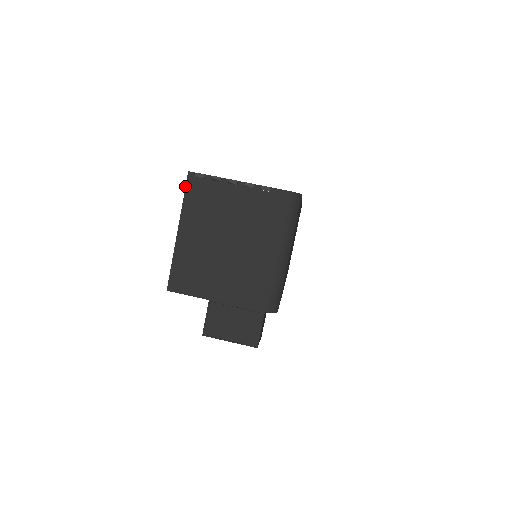
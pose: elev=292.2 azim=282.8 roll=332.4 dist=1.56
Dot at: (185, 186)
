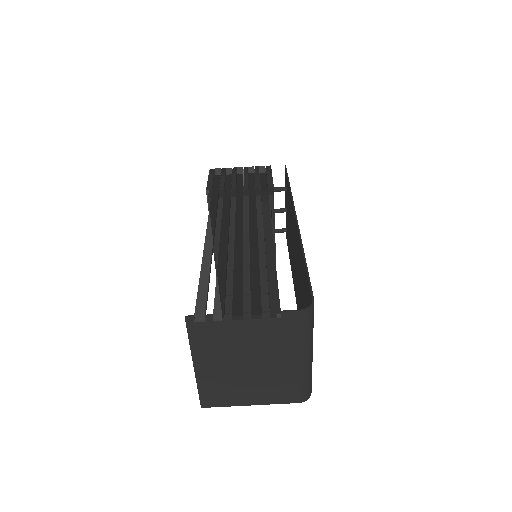
Dot at: occluded
